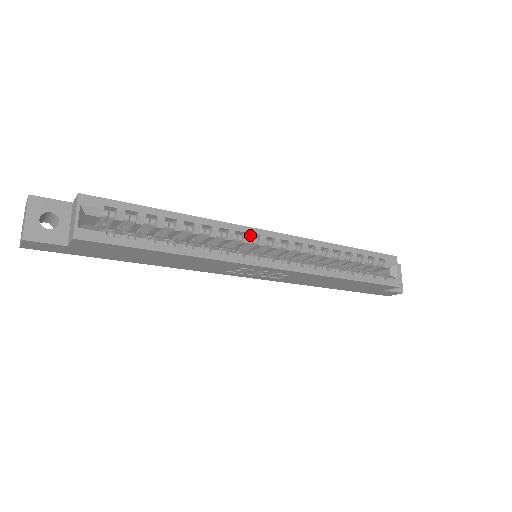
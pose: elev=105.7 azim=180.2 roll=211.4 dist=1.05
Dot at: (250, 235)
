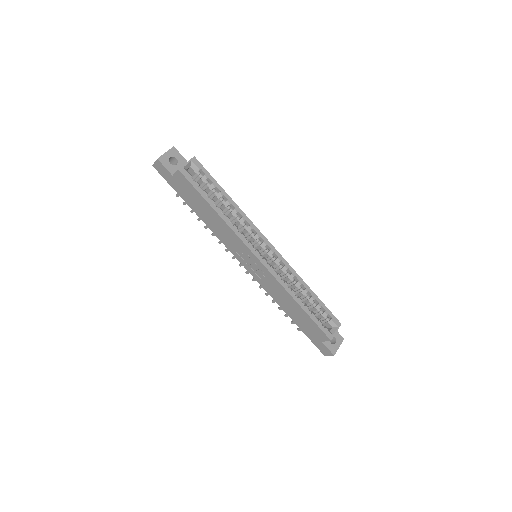
Dot at: (259, 236)
